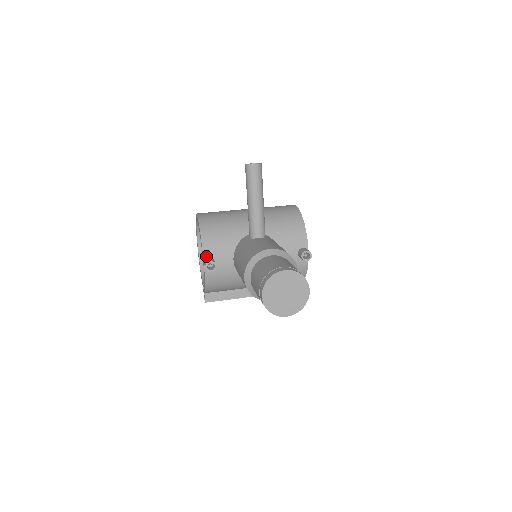
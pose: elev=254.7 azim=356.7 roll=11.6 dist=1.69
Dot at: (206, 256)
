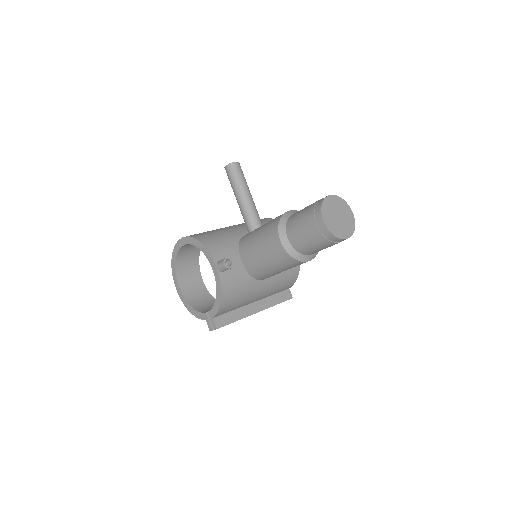
Dot at: (216, 259)
